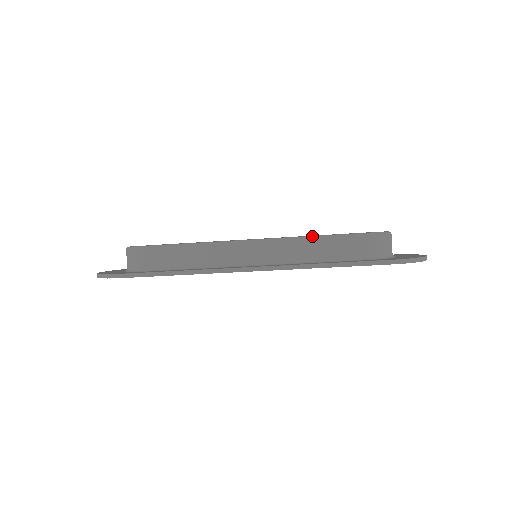
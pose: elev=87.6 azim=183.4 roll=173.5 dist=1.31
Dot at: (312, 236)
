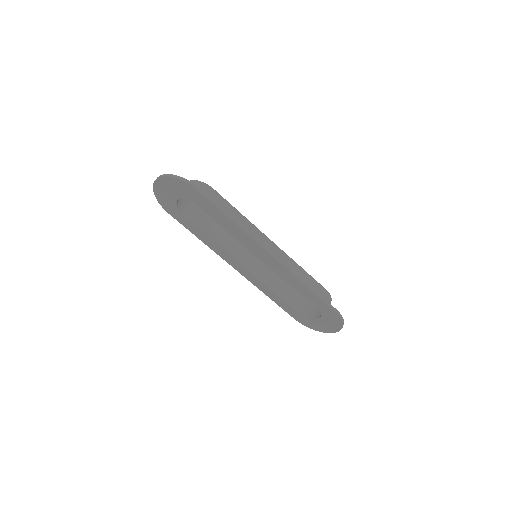
Dot at: (302, 268)
